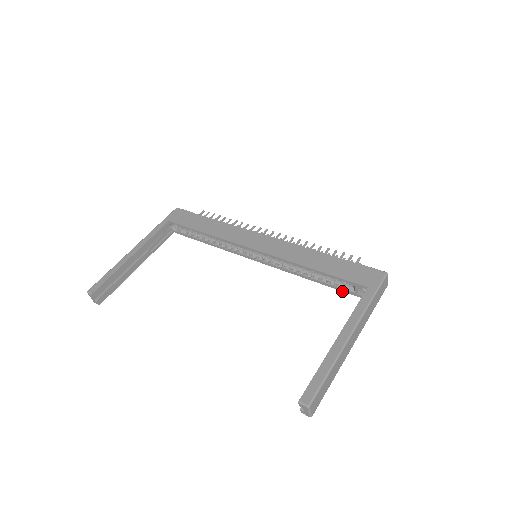
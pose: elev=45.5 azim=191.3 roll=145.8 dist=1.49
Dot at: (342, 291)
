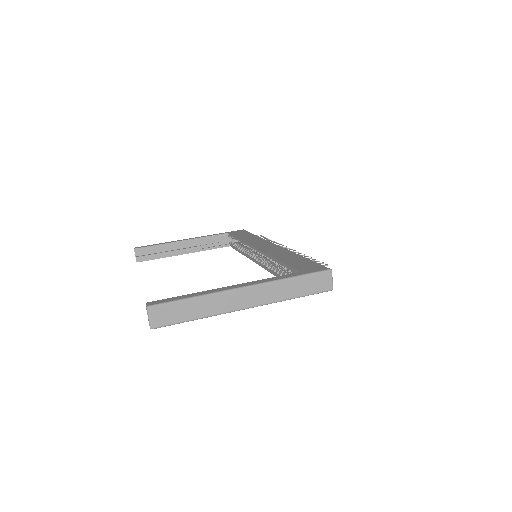
Dot at: occluded
